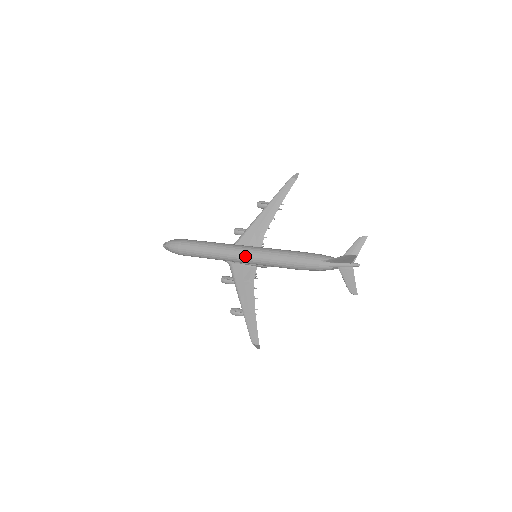
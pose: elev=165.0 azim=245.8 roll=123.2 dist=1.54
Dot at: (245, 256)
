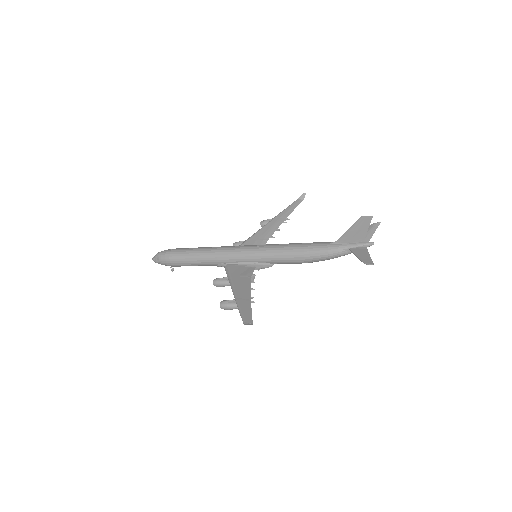
Dot at: (244, 251)
